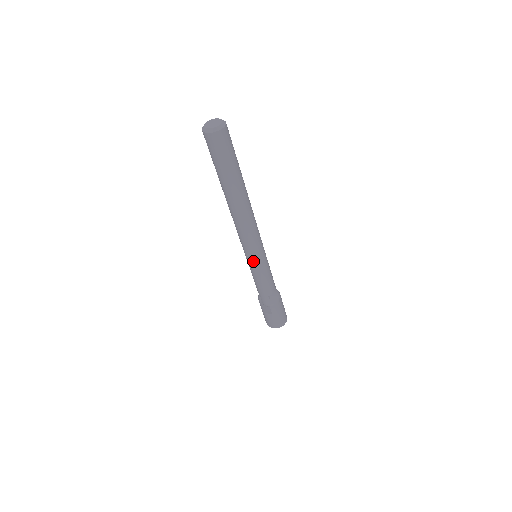
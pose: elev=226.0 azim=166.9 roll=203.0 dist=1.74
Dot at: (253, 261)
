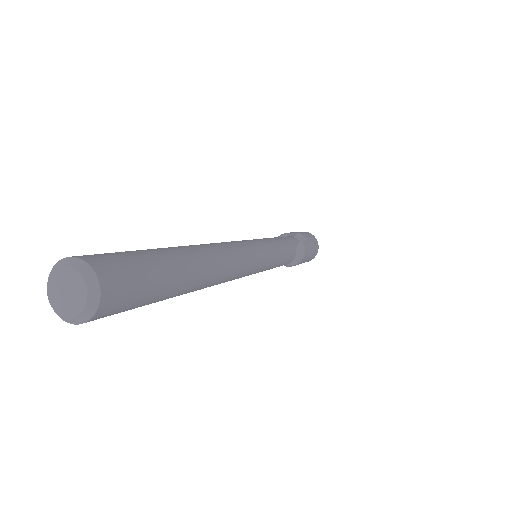
Dot at: occluded
